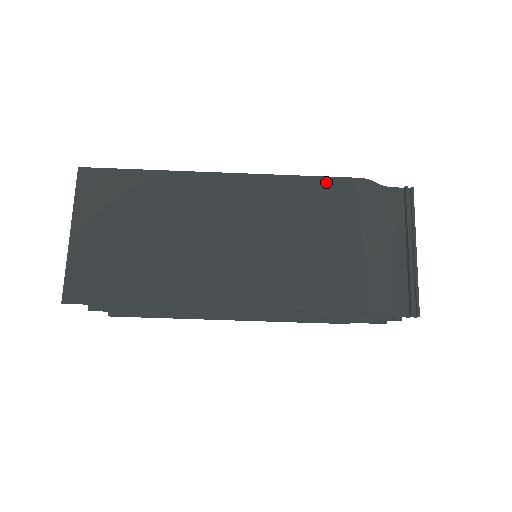
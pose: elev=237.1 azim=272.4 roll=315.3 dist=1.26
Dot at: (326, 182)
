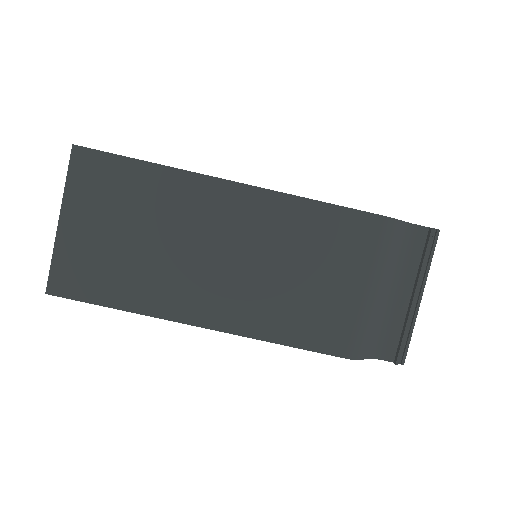
Dot at: (345, 214)
